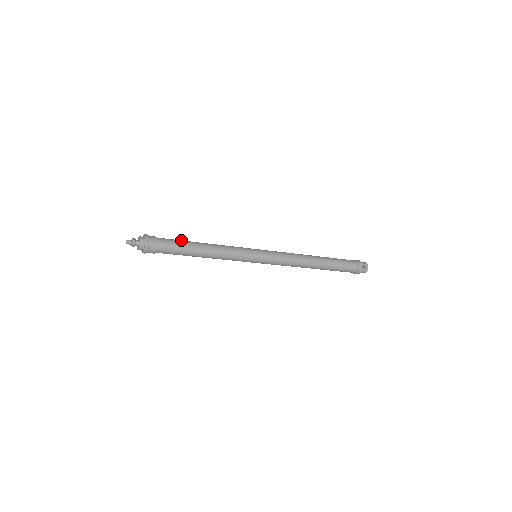
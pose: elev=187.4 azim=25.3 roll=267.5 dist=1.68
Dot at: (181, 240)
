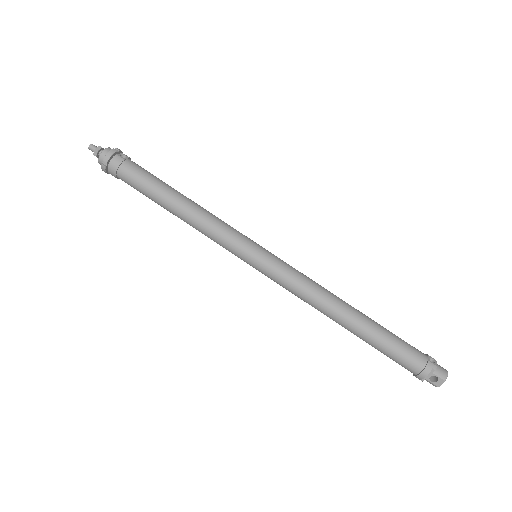
Dot at: (156, 180)
